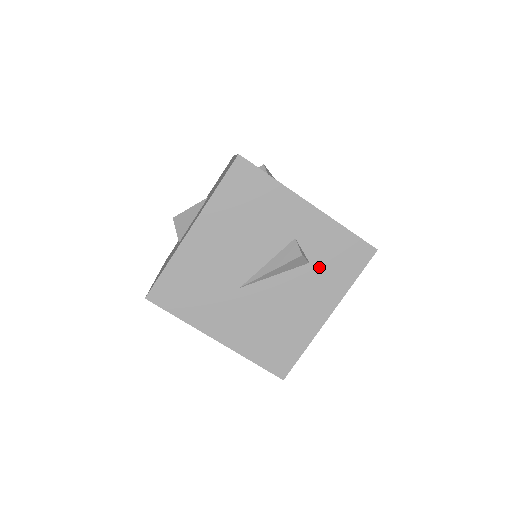
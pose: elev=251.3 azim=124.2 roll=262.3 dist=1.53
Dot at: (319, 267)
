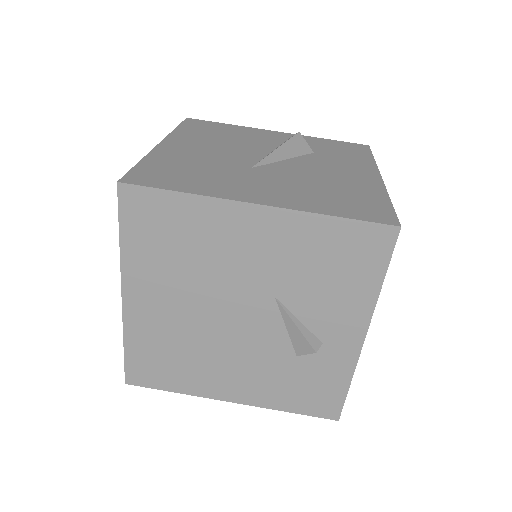
Dot at: (327, 154)
